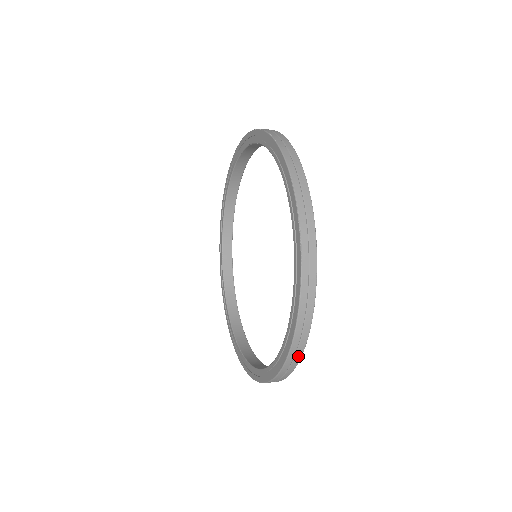
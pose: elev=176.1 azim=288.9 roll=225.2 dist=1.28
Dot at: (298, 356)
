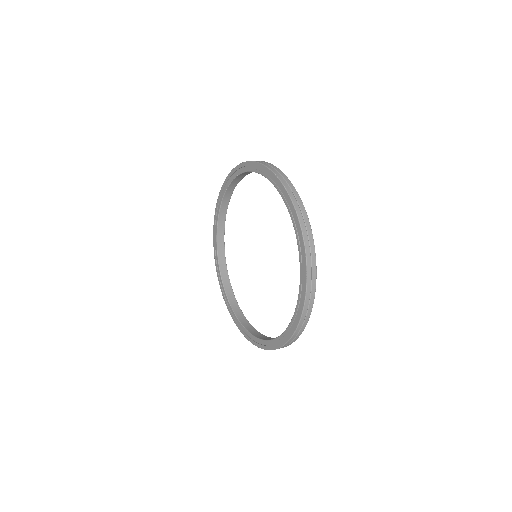
Dot at: (314, 264)
